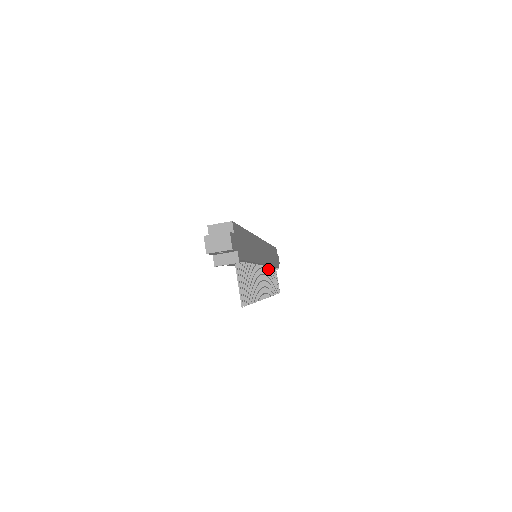
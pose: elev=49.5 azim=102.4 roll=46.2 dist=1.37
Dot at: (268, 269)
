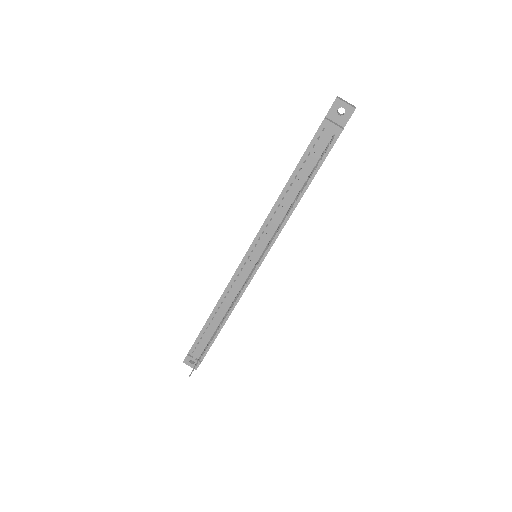
Dot at: occluded
